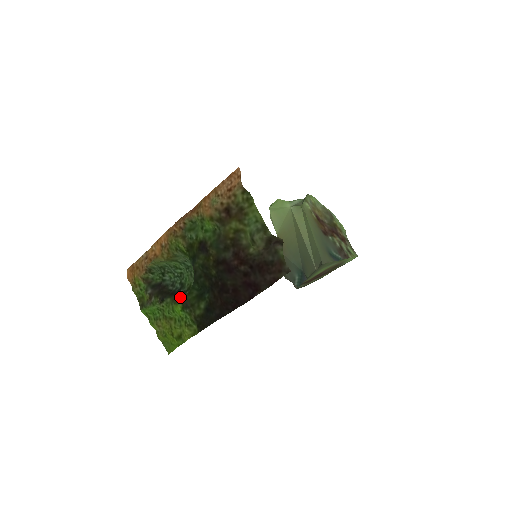
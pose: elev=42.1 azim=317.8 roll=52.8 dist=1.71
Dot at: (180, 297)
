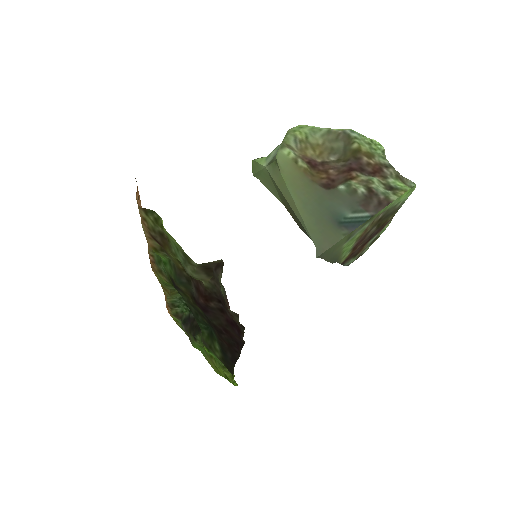
Dot at: occluded
